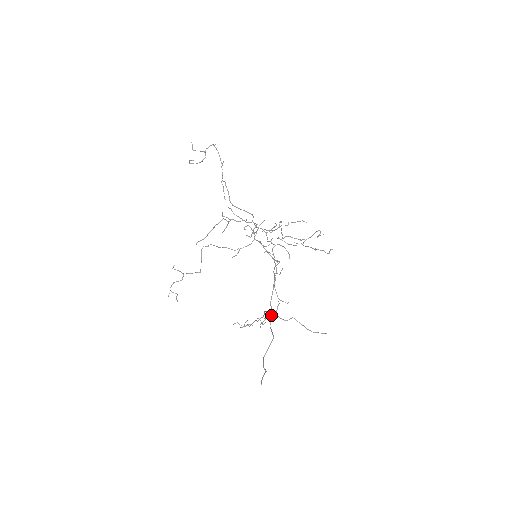
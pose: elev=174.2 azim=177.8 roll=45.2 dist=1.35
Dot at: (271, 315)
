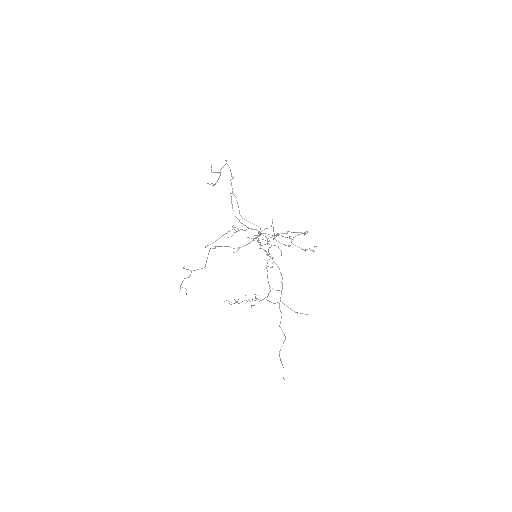
Dot at: (262, 299)
